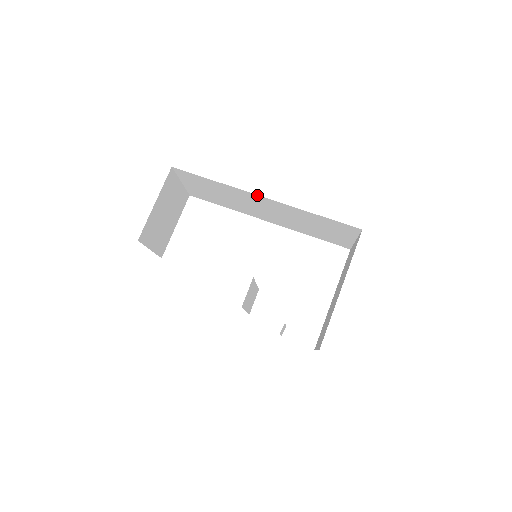
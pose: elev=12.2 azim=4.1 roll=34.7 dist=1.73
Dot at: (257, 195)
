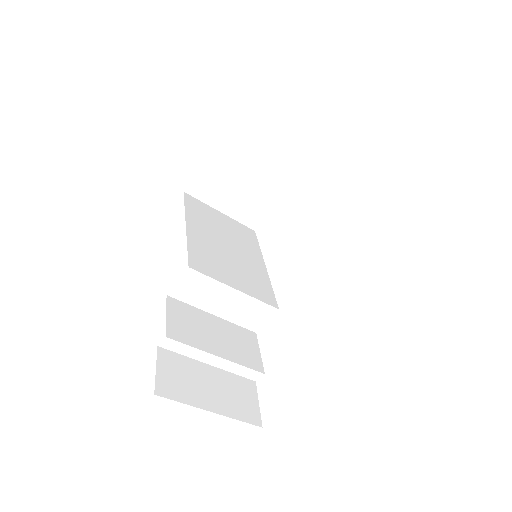
Dot at: occluded
